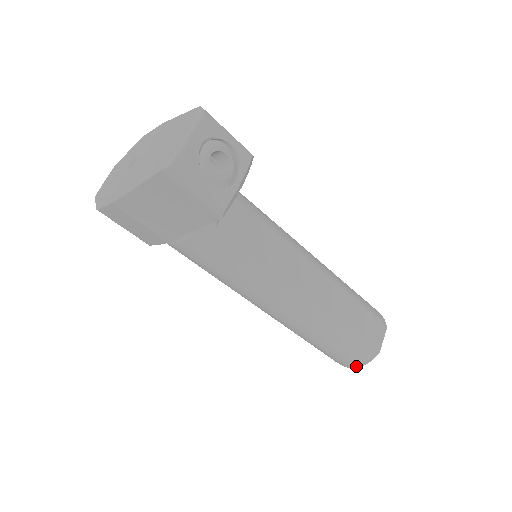
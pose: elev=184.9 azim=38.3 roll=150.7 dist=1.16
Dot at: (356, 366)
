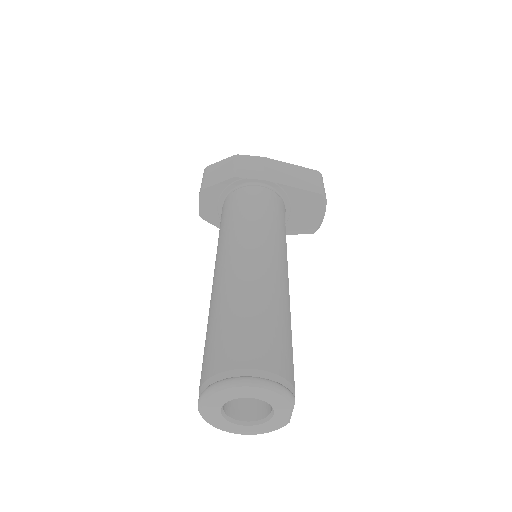
Dot at: (269, 380)
